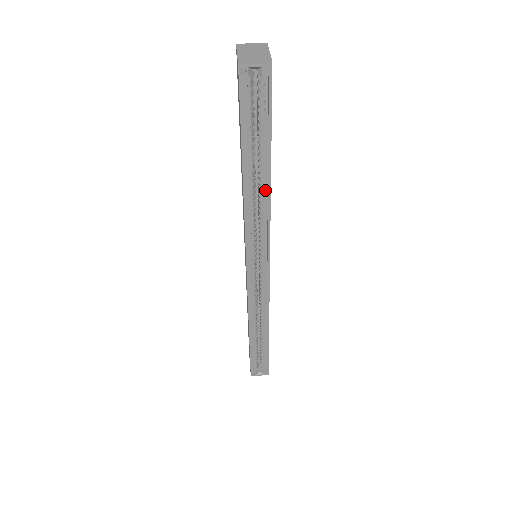
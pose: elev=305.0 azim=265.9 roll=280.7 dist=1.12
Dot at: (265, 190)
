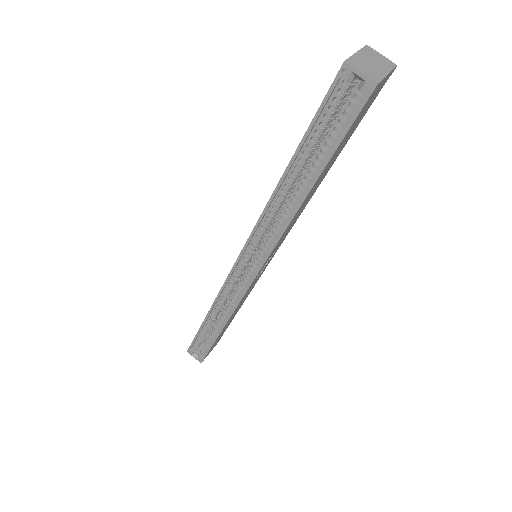
Dot at: (296, 203)
